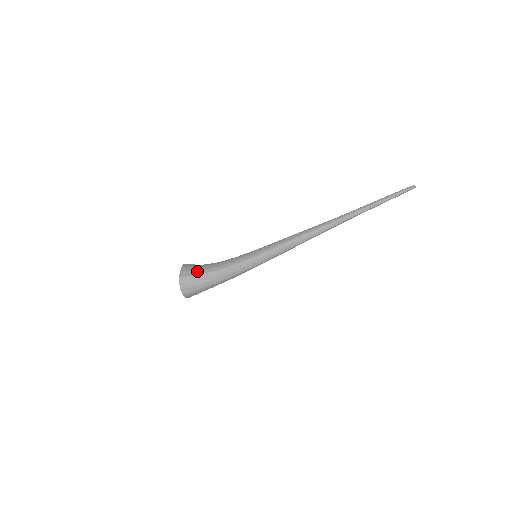
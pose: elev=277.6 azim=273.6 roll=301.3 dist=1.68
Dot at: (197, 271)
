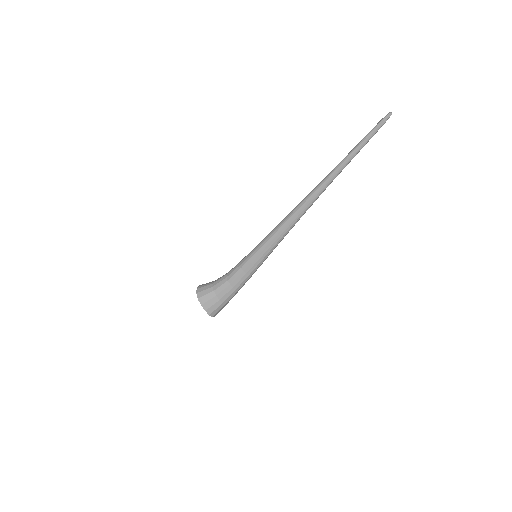
Dot at: (218, 301)
